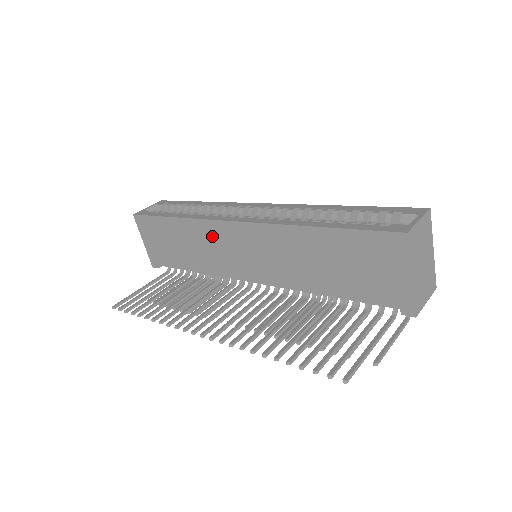
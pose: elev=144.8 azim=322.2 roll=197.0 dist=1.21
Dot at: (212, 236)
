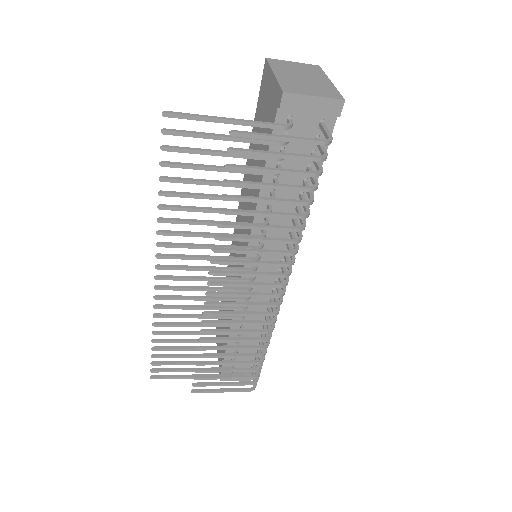
Dot at: (231, 266)
